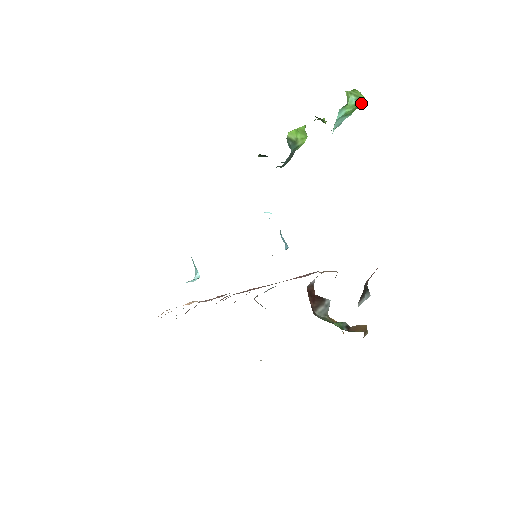
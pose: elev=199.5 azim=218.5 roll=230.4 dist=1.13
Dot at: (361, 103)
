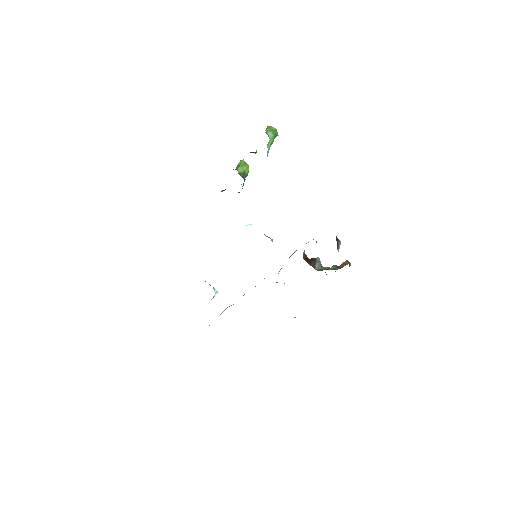
Dot at: (276, 133)
